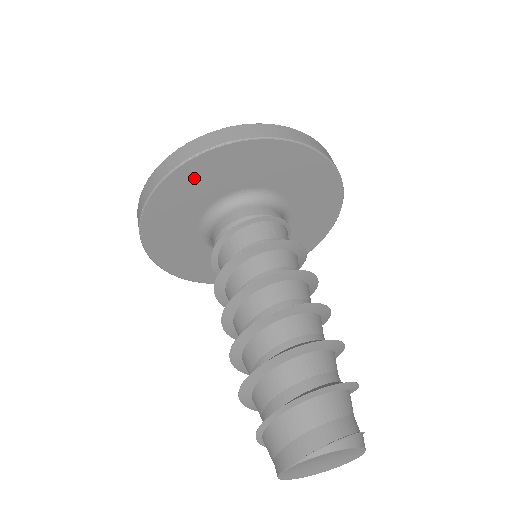
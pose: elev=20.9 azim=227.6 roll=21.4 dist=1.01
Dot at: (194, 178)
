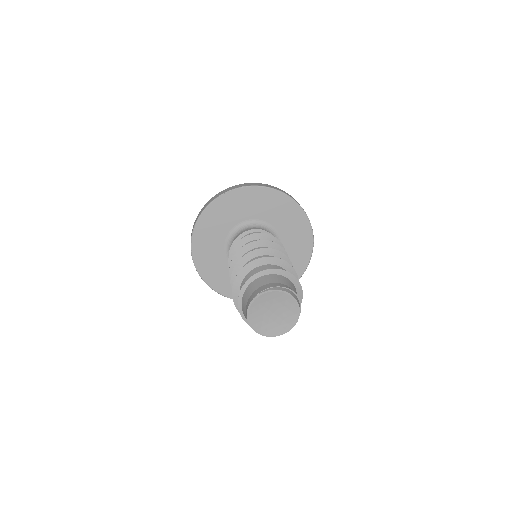
Dot at: (225, 206)
